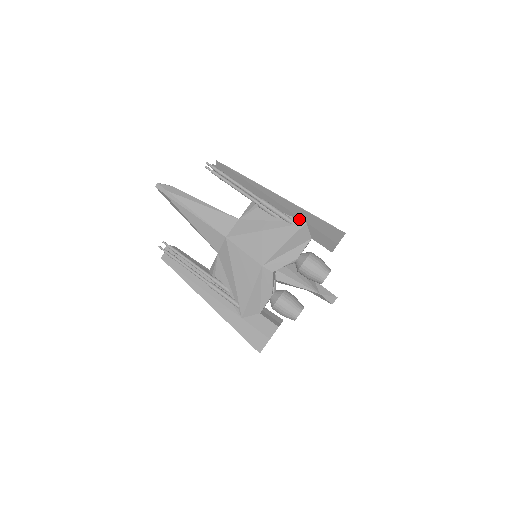
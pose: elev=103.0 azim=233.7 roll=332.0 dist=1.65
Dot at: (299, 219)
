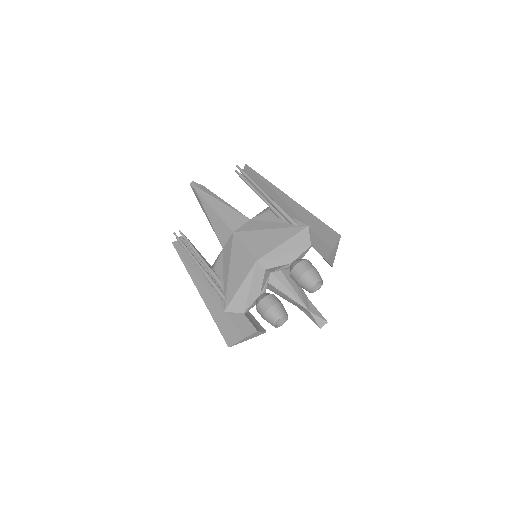
Dot at: (303, 222)
